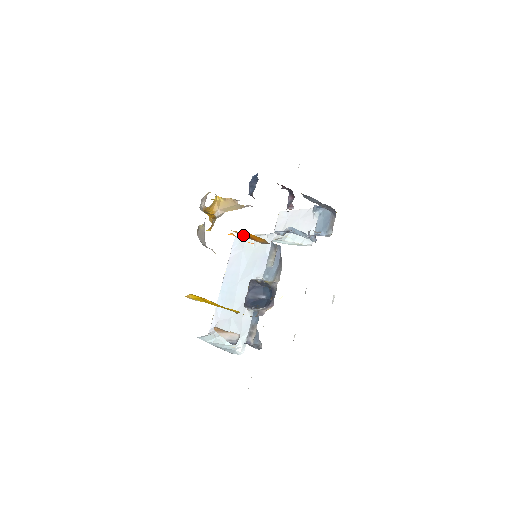
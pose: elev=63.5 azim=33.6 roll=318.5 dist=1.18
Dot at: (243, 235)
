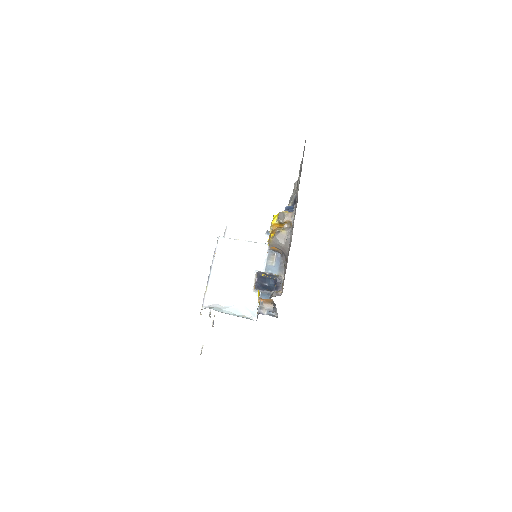
Dot at: occluded
